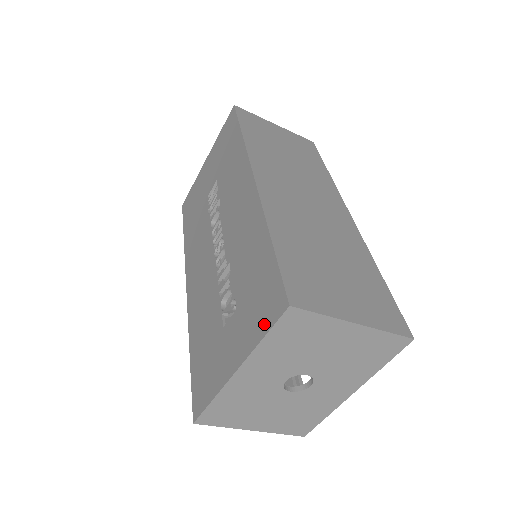
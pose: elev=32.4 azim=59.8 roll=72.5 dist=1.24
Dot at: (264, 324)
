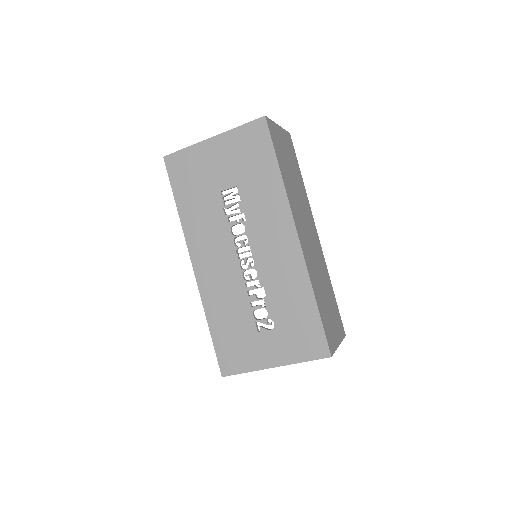
Dot at: (306, 355)
